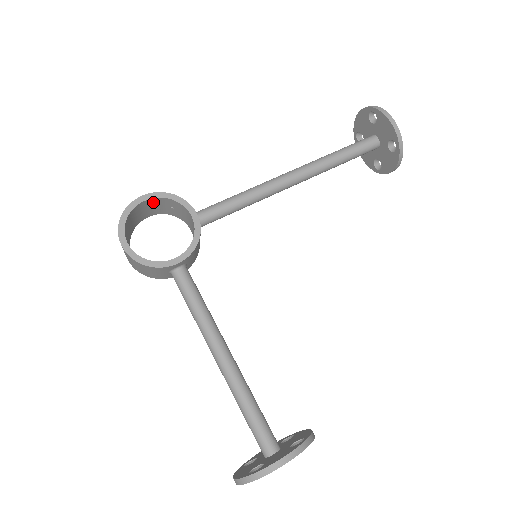
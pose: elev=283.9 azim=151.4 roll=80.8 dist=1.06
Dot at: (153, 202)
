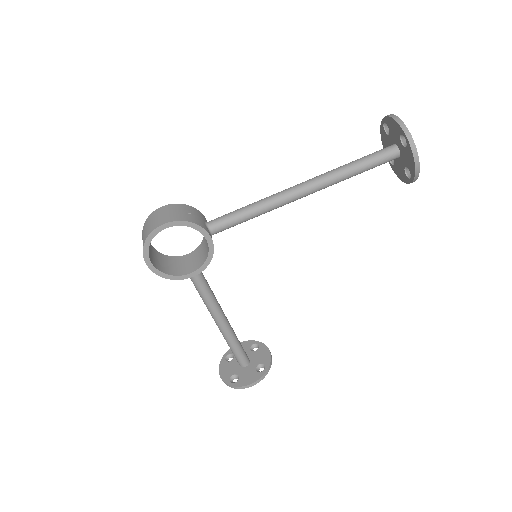
Dot at: occluded
